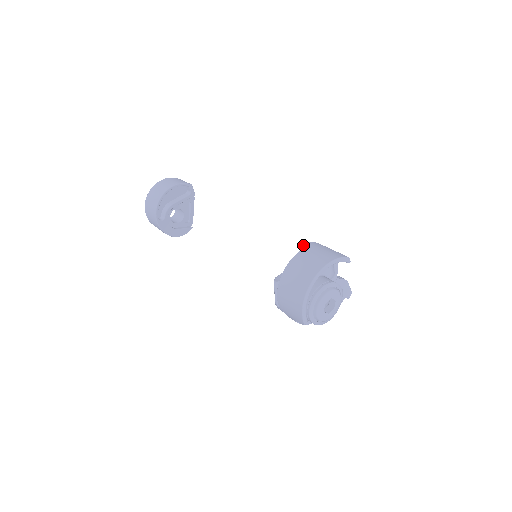
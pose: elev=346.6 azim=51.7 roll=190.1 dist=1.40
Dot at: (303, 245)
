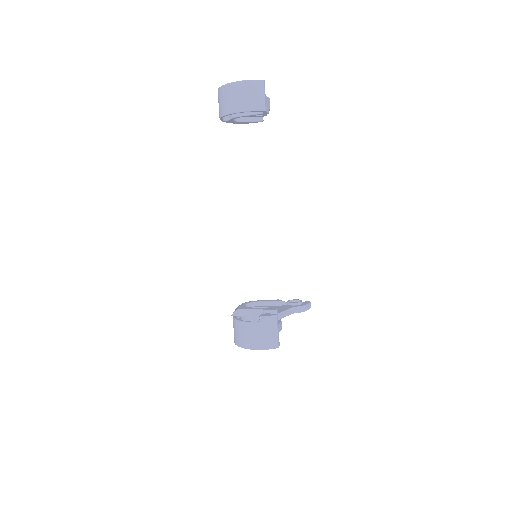
Dot at: occluded
